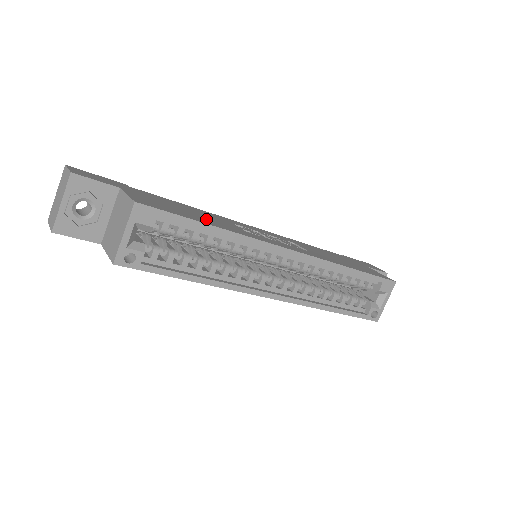
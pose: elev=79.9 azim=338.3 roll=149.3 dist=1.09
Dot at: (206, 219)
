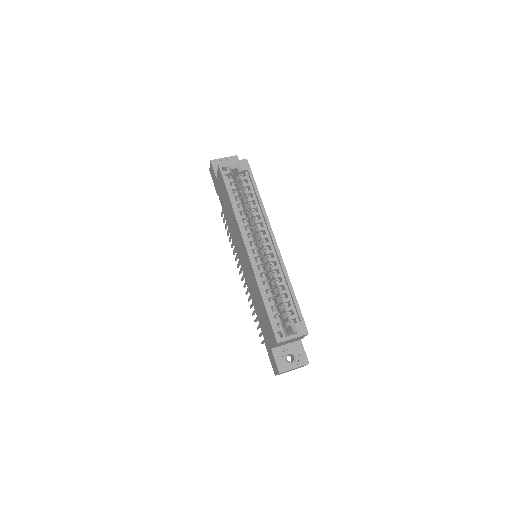
Dot at: occluded
